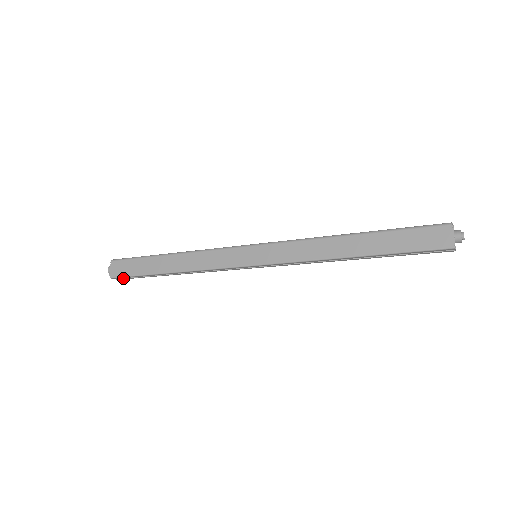
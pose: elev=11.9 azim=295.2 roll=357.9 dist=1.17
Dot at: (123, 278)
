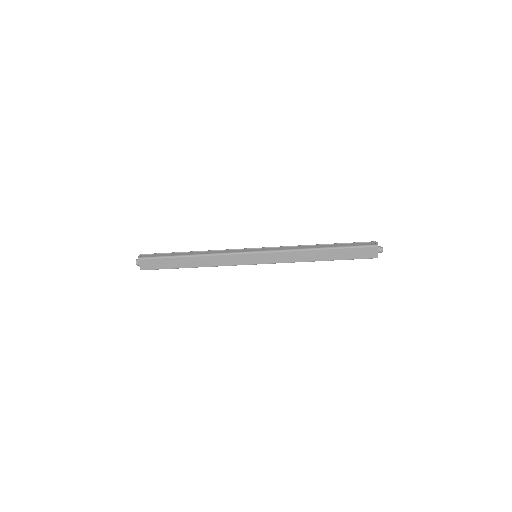
Dot at: occluded
